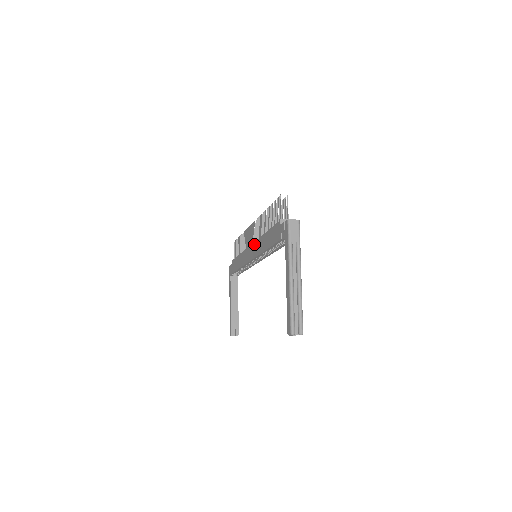
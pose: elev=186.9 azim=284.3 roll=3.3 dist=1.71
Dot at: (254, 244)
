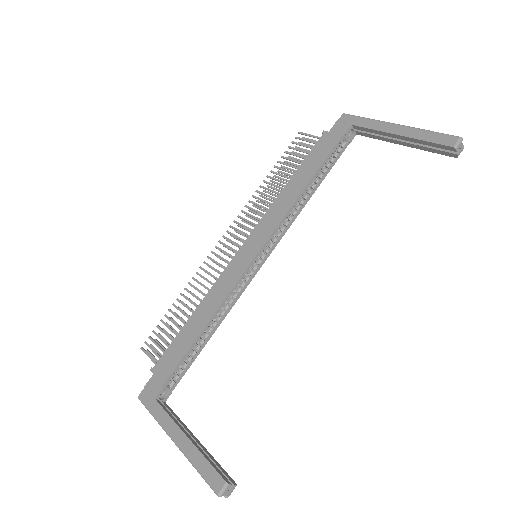
Dot at: (256, 228)
